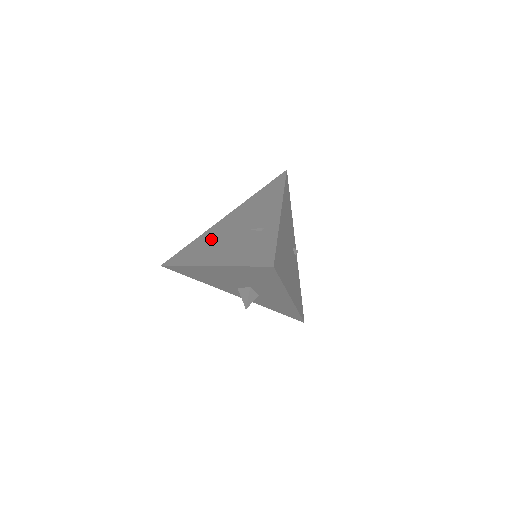
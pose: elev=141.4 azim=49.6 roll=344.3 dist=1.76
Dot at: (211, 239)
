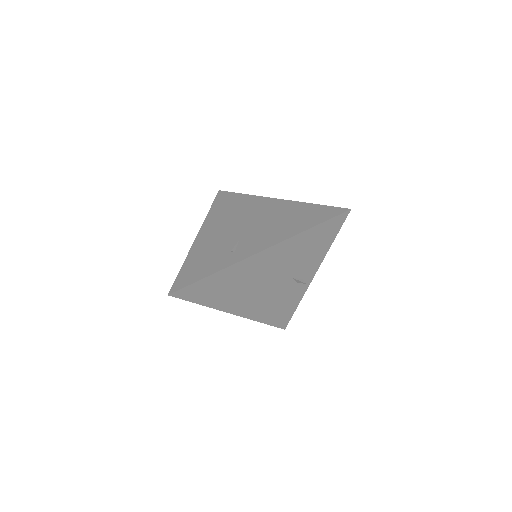
Dot at: (240, 210)
